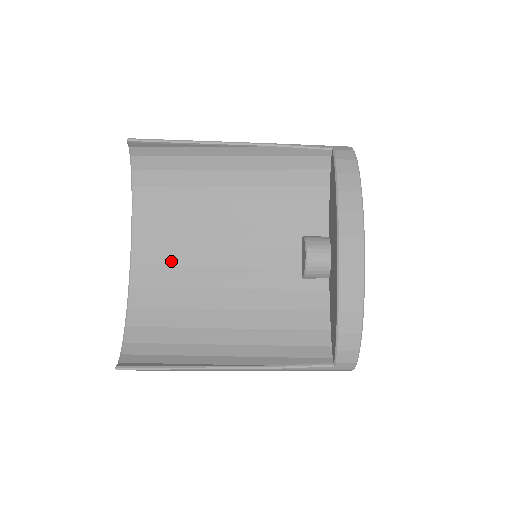
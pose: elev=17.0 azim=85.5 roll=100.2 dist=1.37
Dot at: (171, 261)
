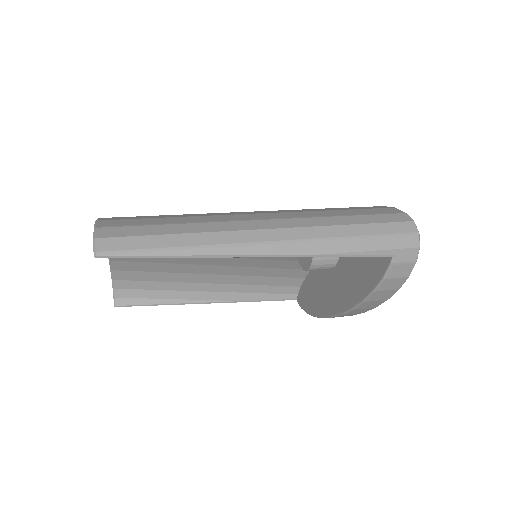
Dot at: occluded
